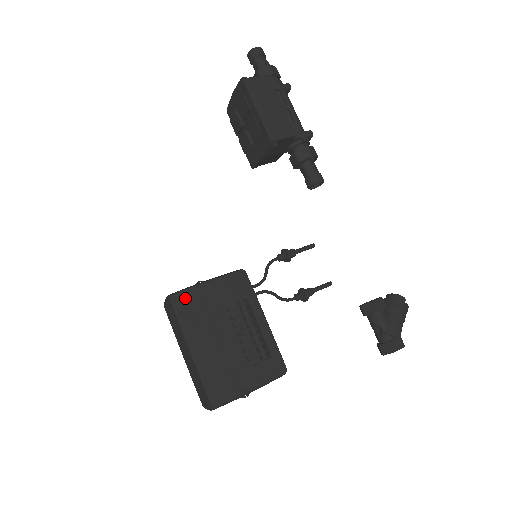
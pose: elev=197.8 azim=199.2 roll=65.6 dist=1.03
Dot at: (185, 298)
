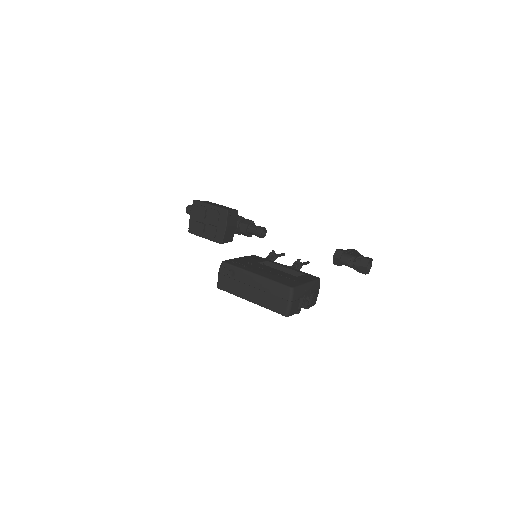
Dot at: (232, 261)
